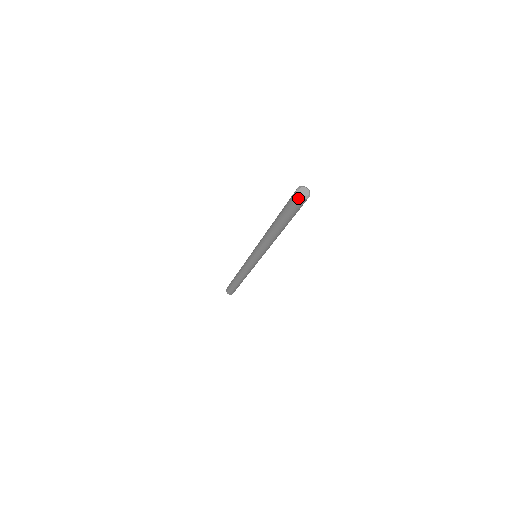
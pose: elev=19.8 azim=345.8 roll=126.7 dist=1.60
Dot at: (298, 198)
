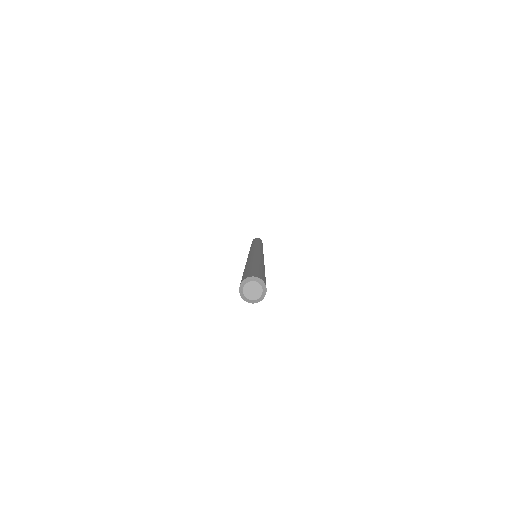
Dot at: (249, 302)
